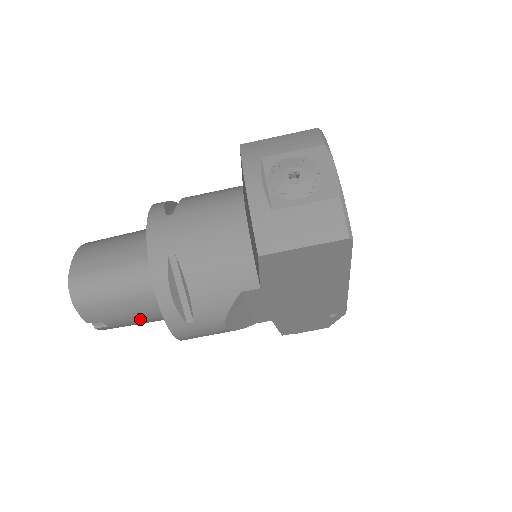
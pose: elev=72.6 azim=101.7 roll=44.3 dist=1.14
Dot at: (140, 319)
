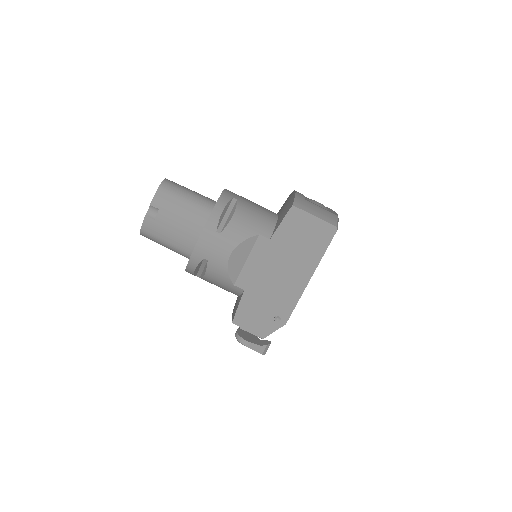
Dot at: (178, 227)
